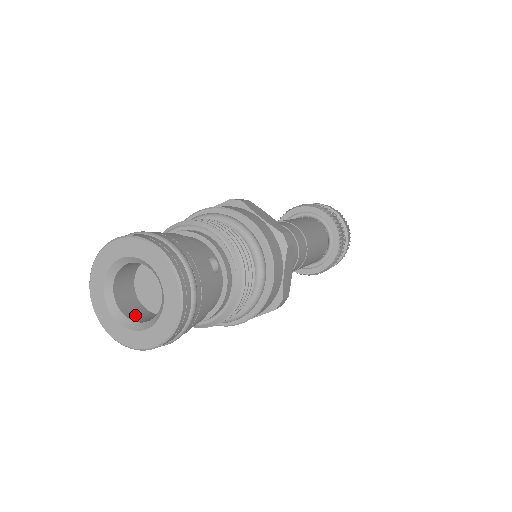
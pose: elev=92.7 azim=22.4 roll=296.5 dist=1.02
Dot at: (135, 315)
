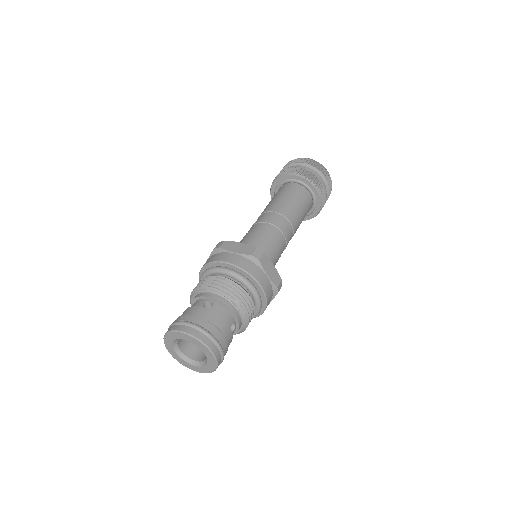
Dot at: (186, 349)
